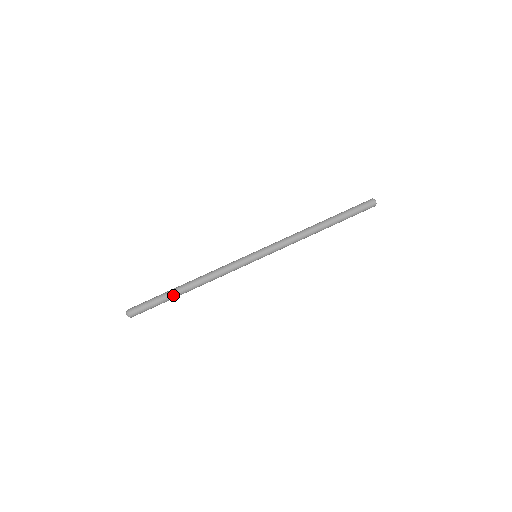
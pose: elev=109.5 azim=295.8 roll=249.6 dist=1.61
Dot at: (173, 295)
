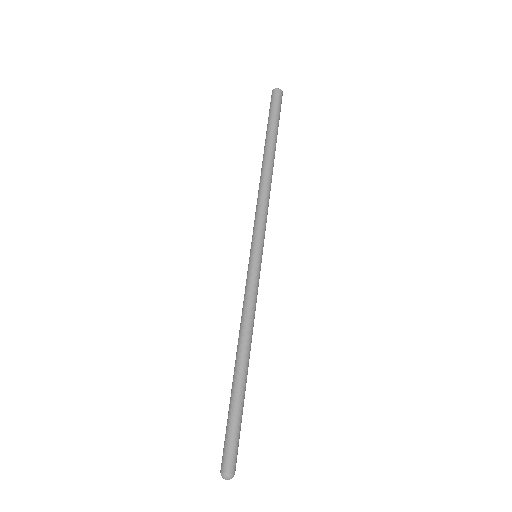
Dot at: (237, 393)
